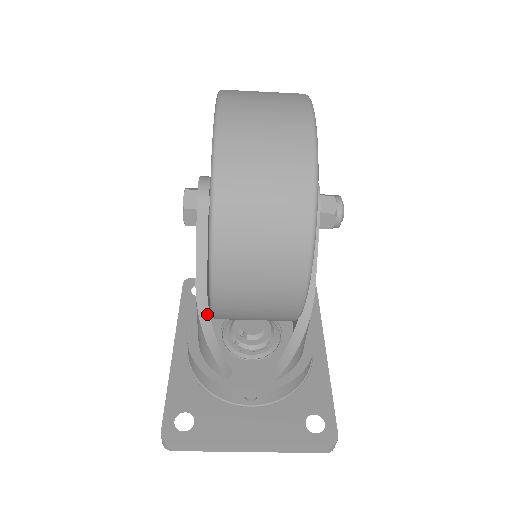
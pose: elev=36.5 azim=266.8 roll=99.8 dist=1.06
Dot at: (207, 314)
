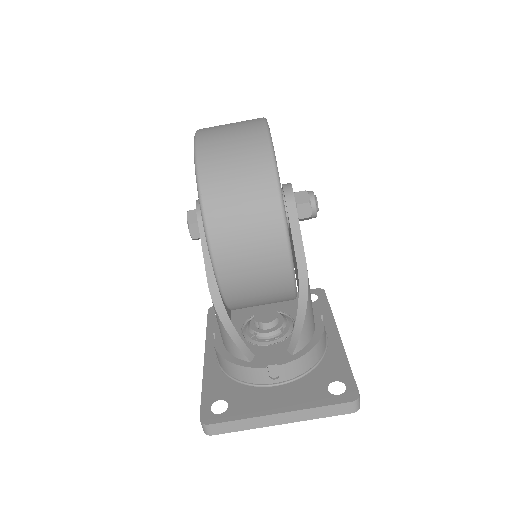
Dot at: (221, 305)
